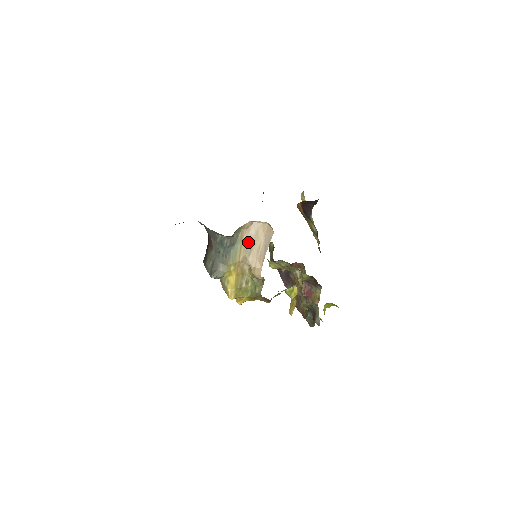
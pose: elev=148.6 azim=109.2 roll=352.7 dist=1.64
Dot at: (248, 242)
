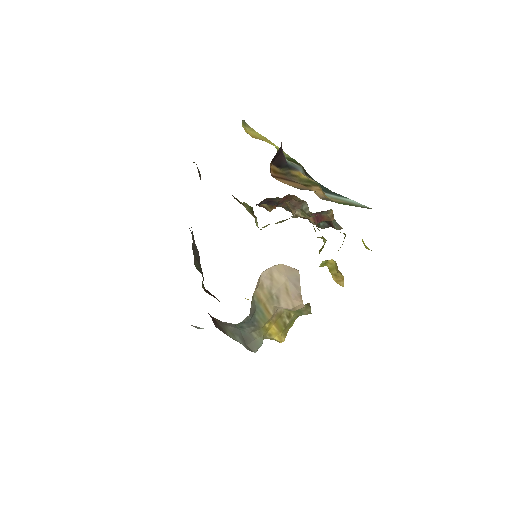
Dot at: (269, 295)
